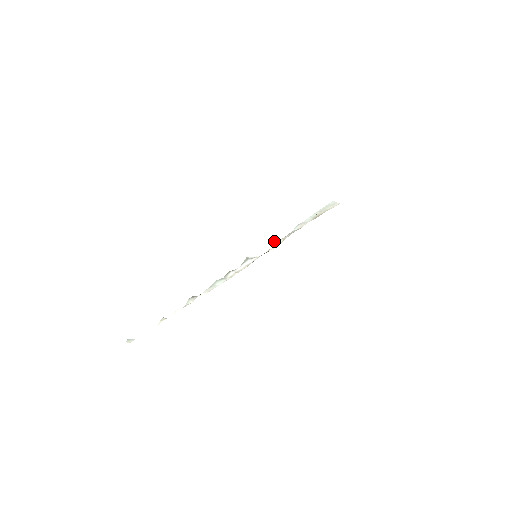
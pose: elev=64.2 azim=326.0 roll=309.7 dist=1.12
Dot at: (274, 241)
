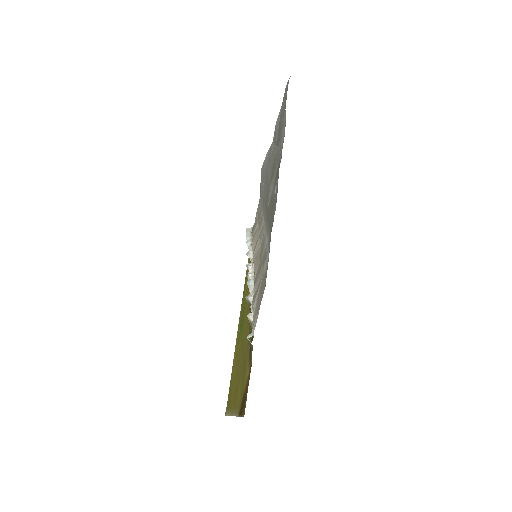
Dot at: (246, 253)
